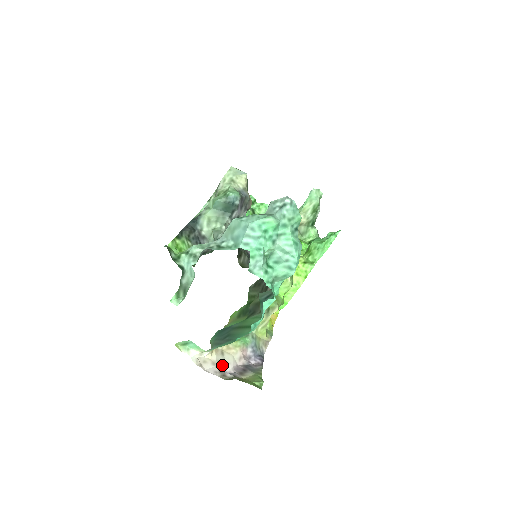
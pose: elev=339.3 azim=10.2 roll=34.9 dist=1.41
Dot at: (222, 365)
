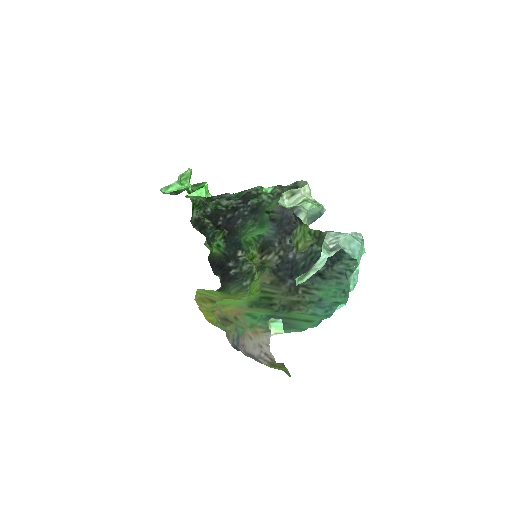
Dot at: (258, 349)
